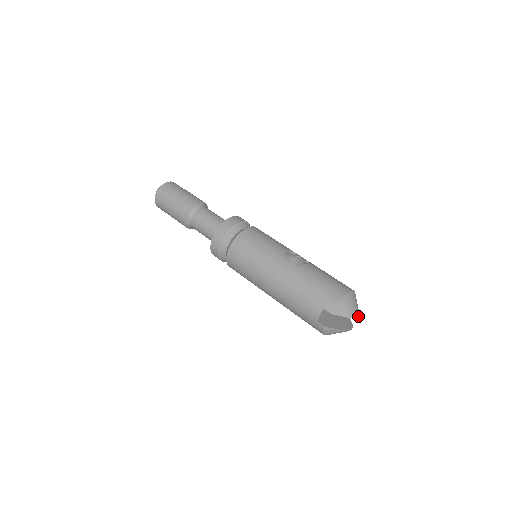
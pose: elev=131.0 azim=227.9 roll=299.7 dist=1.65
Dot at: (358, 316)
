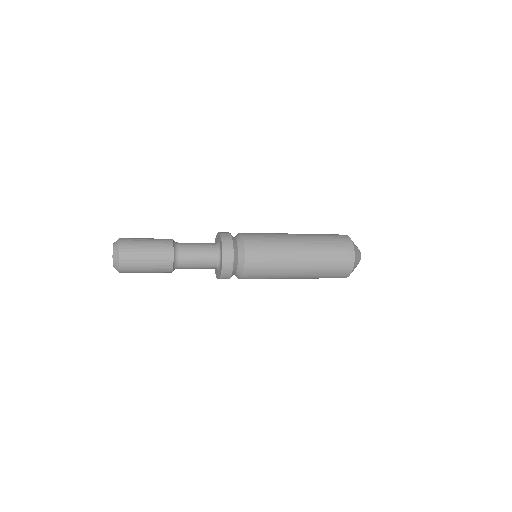
Dot at: occluded
